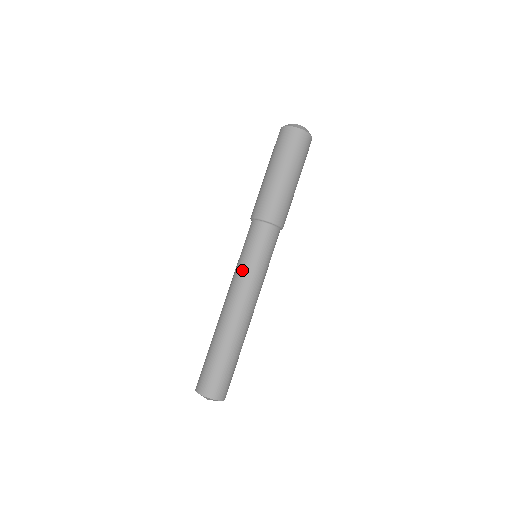
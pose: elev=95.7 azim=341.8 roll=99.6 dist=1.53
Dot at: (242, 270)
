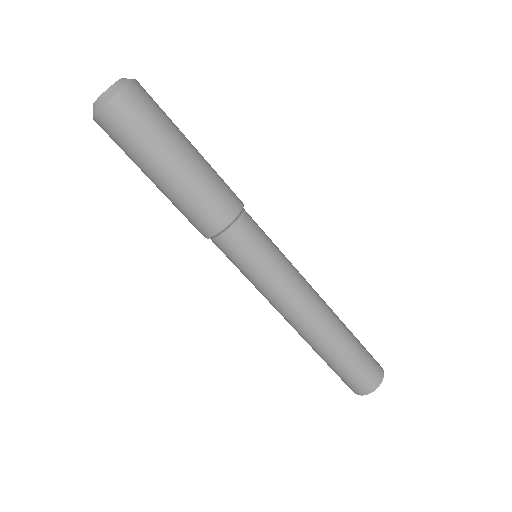
Dot at: (256, 288)
